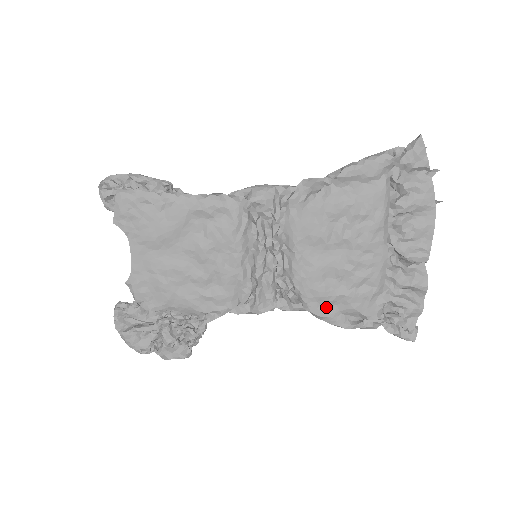
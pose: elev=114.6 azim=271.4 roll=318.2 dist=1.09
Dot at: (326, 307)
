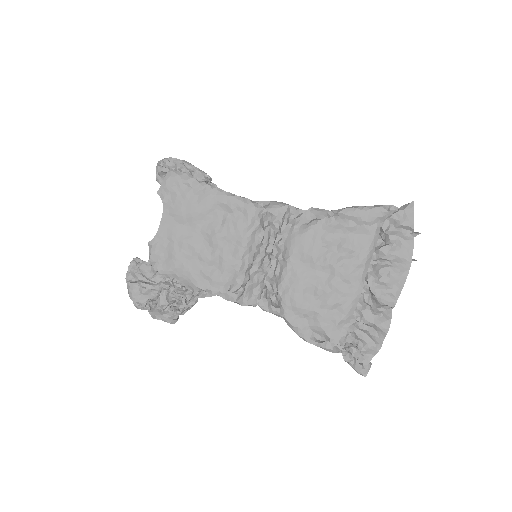
Dot at: (299, 318)
